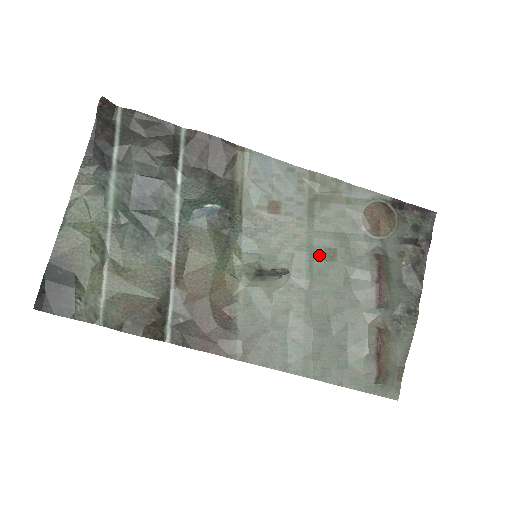
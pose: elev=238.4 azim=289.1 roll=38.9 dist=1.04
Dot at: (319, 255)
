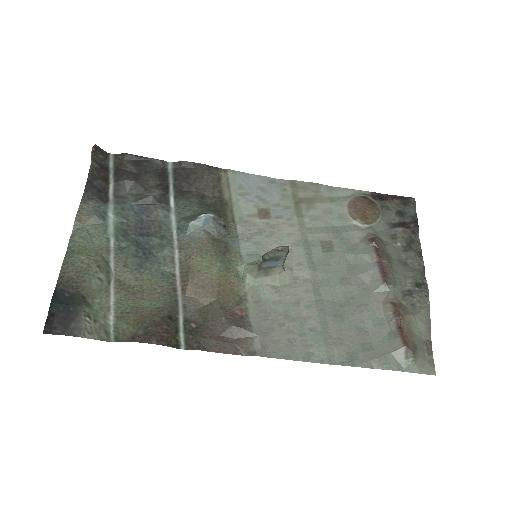
Dot at: (316, 248)
